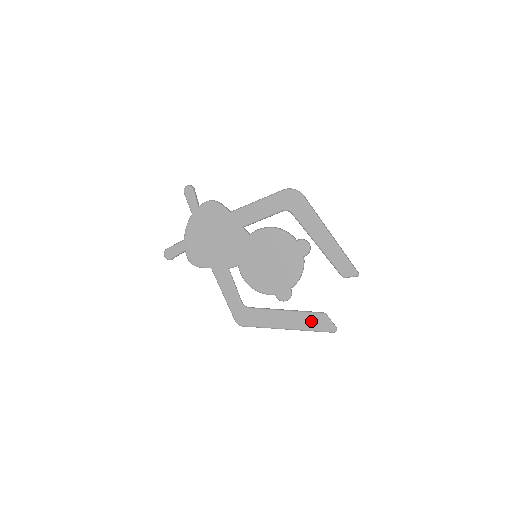
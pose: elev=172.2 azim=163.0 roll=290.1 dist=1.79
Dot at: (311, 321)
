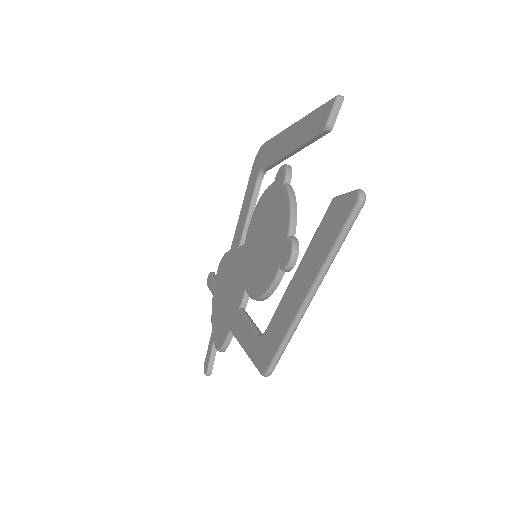
Dot at: (324, 235)
